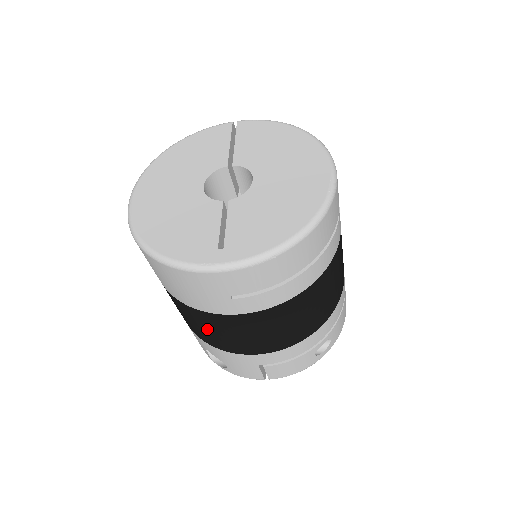
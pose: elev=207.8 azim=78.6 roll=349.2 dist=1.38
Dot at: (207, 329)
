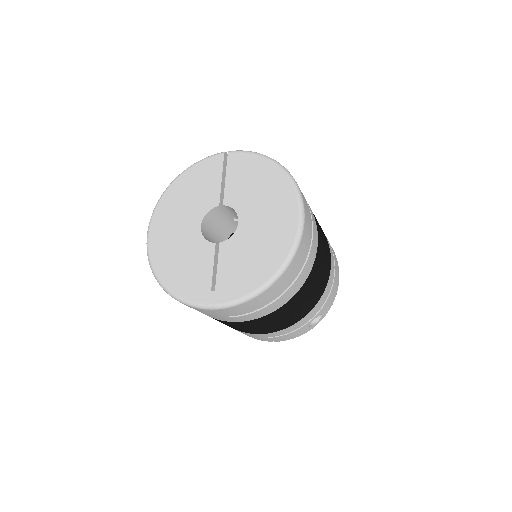
Dot at: occluded
